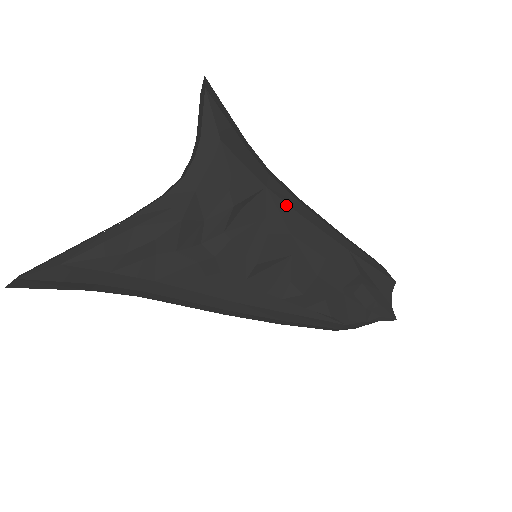
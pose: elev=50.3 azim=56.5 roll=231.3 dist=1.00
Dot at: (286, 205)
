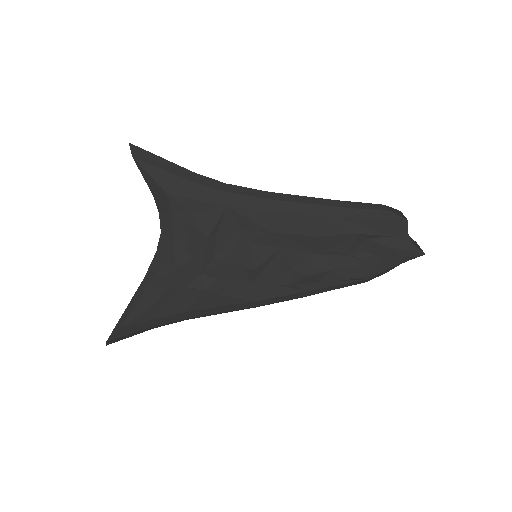
Dot at: (253, 211)
